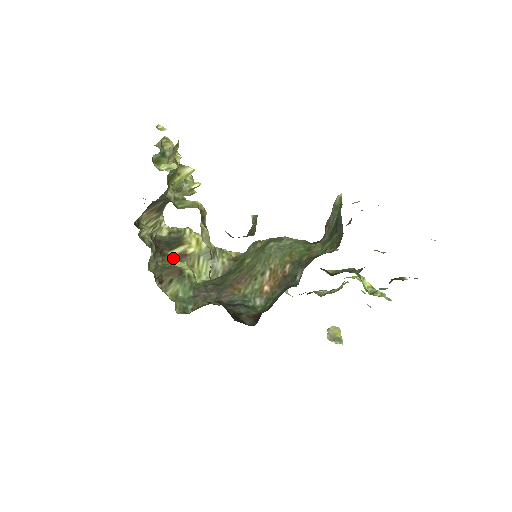
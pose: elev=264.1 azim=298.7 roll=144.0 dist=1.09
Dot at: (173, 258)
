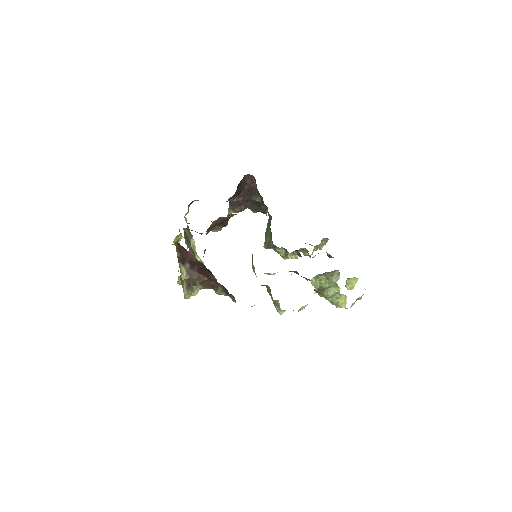
Dot at: occluded
